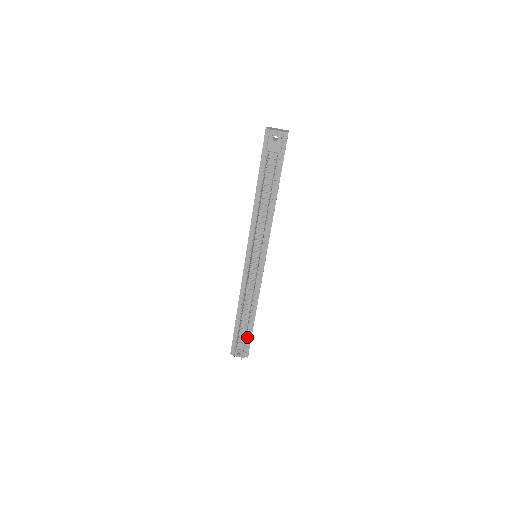
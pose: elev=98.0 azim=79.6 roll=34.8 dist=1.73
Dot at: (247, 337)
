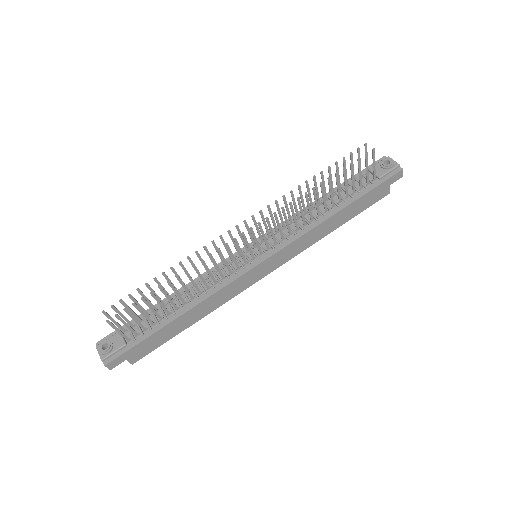
Dot at: (138, 337)
